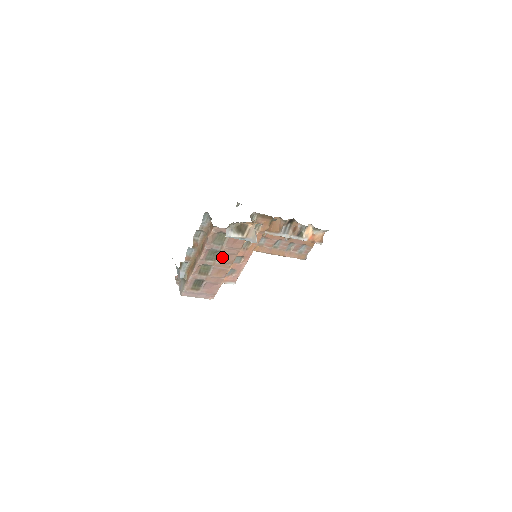
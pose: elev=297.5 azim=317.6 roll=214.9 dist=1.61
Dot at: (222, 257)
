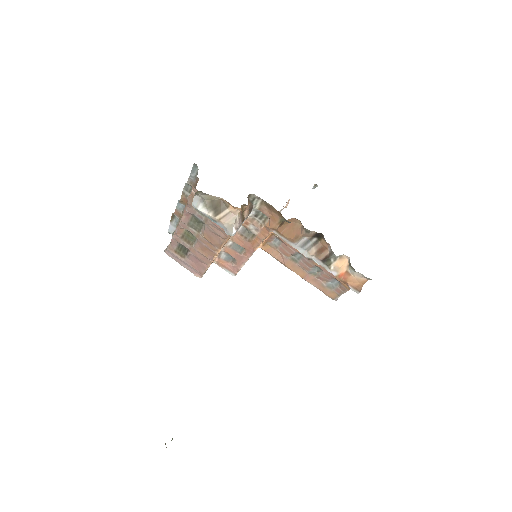
Dot at: (207, 232)
